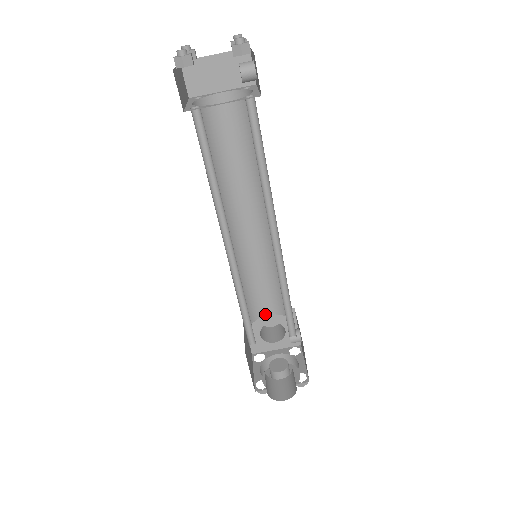
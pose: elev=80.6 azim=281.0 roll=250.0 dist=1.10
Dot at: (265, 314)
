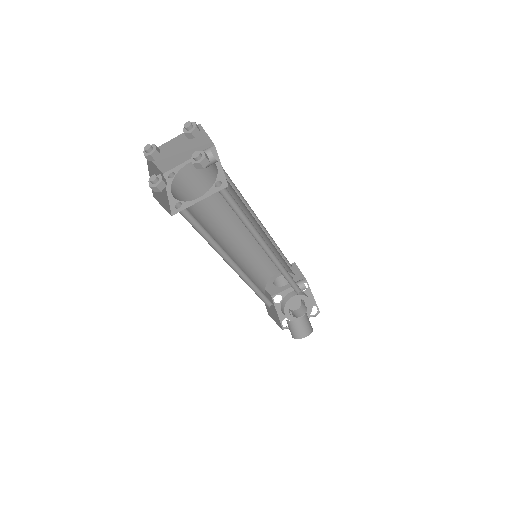
Dot at: (273, 274)
